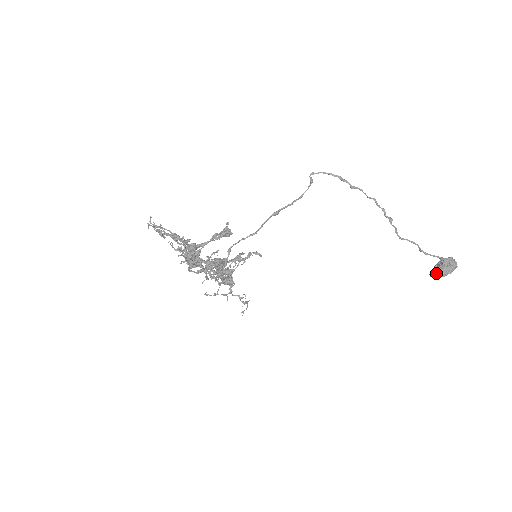
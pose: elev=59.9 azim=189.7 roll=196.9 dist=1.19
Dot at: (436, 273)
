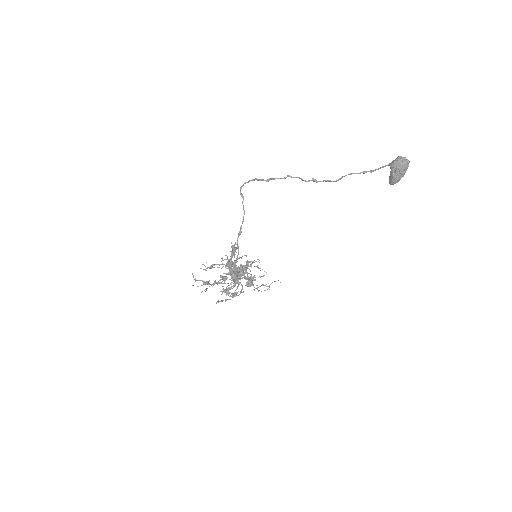
Dot at: (390, 183)
